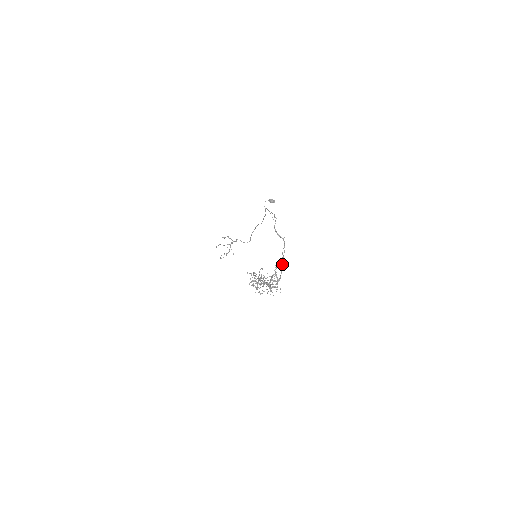
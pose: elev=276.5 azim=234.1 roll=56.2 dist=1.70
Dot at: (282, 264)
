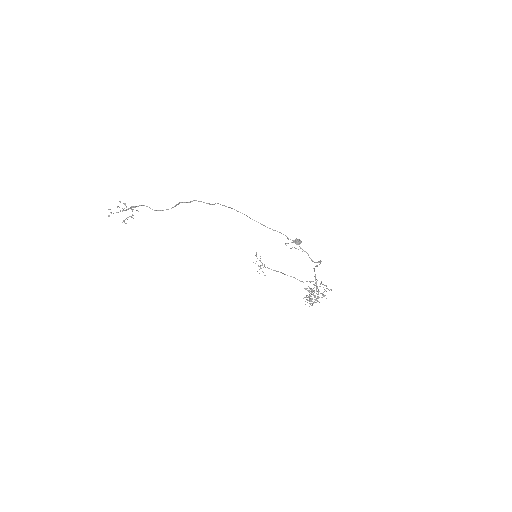
Dot at: occluded
